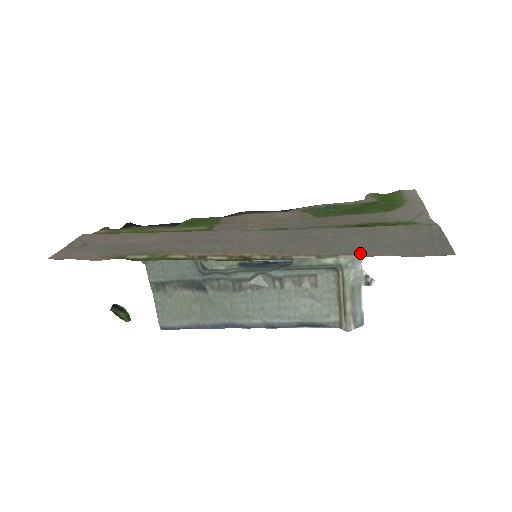
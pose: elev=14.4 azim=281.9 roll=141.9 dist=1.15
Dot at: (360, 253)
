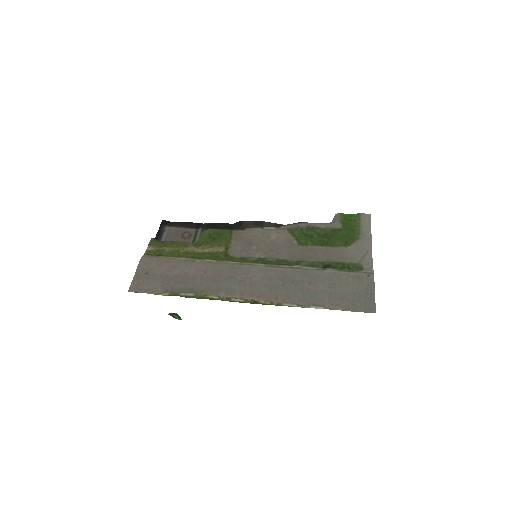
Dot at: (323, 305)
